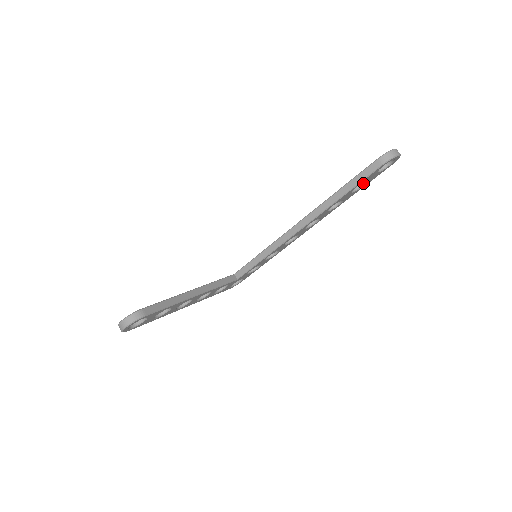
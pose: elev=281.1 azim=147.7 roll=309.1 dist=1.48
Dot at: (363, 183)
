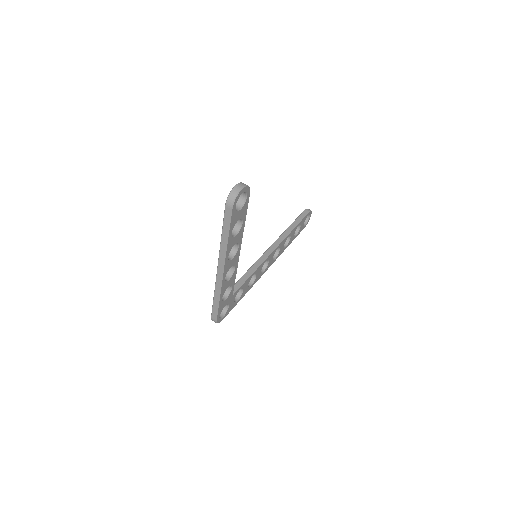
Dot at: (295, 234)
